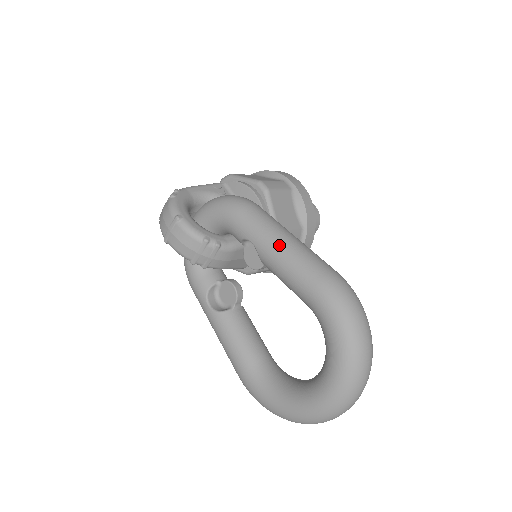
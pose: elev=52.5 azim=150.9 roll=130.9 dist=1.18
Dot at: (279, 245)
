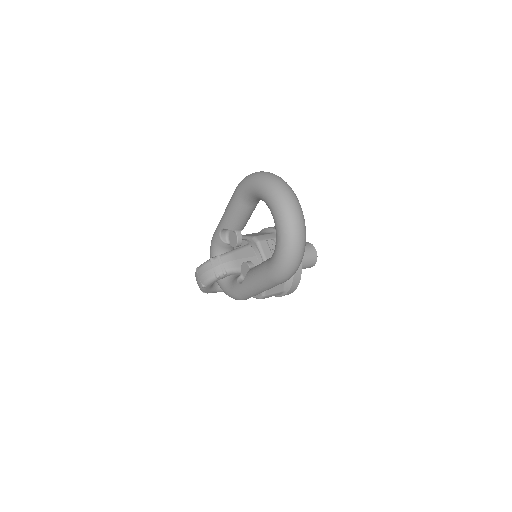
Dot at: (224, 213)
